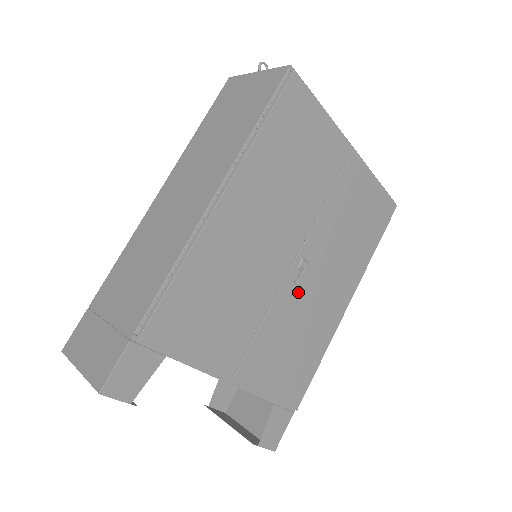
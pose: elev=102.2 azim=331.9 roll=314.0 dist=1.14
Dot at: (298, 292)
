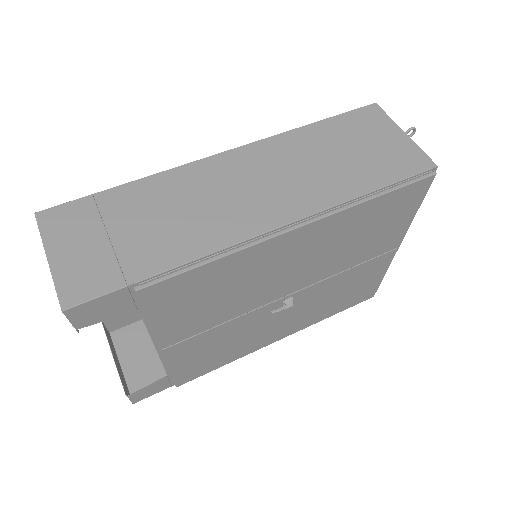
Dot at: (265, 316)
